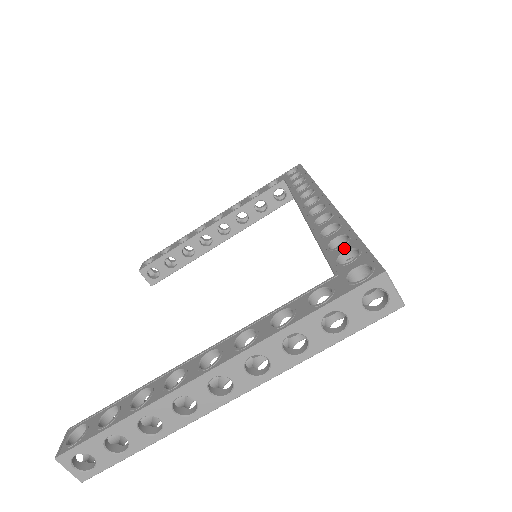
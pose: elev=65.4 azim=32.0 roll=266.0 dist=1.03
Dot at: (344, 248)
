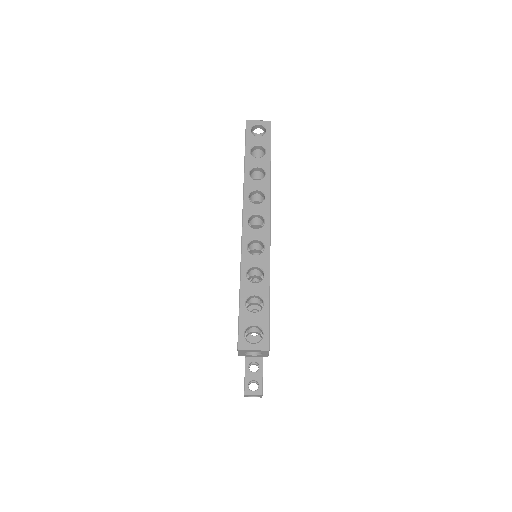
Dot at: occluded
